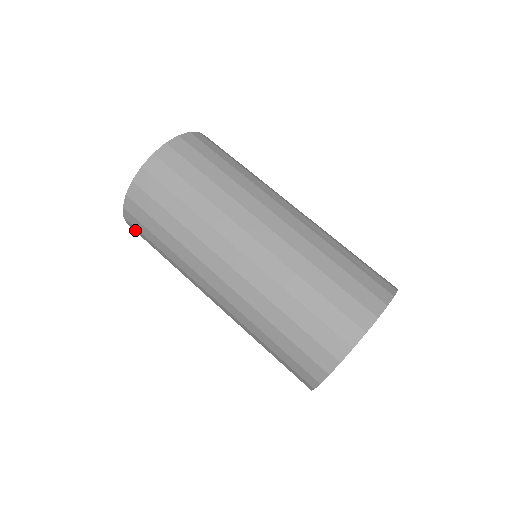
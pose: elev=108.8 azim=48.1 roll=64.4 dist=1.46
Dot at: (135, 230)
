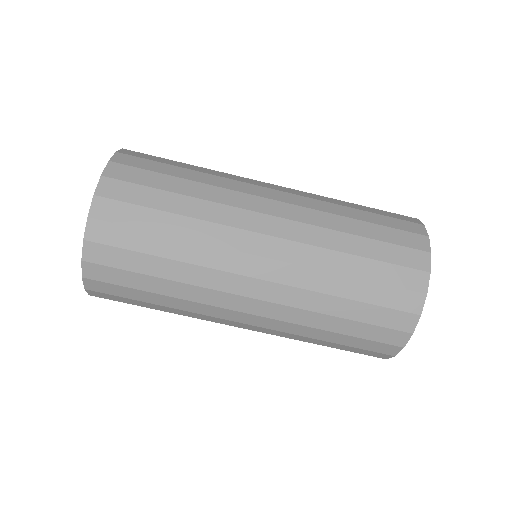
Dot at: occluded
